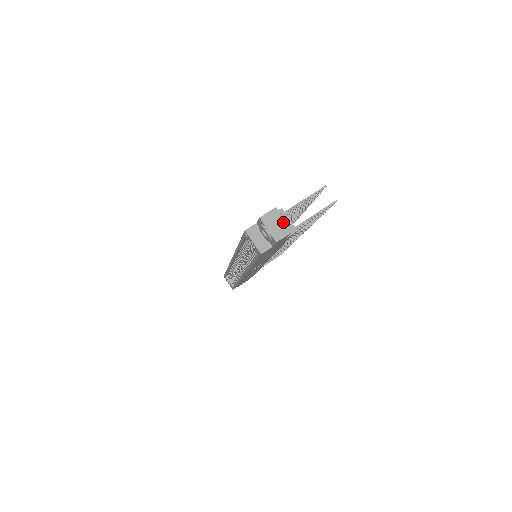
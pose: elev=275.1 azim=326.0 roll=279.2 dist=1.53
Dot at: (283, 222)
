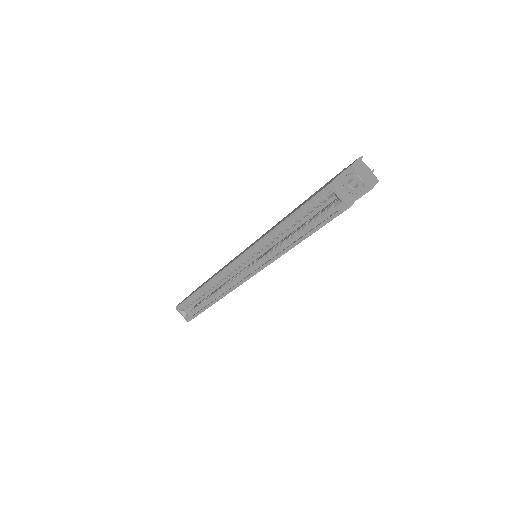
Dot at: (369, 171)
